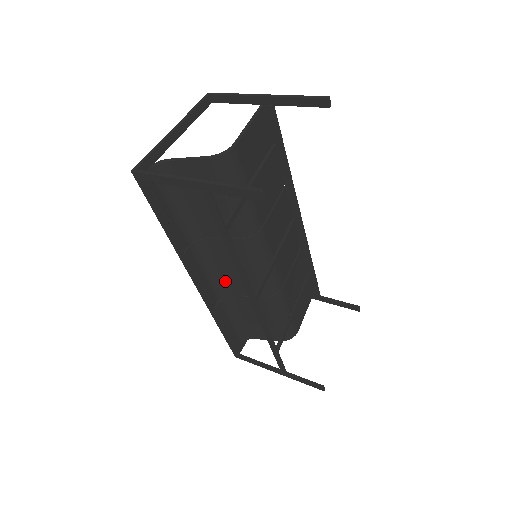
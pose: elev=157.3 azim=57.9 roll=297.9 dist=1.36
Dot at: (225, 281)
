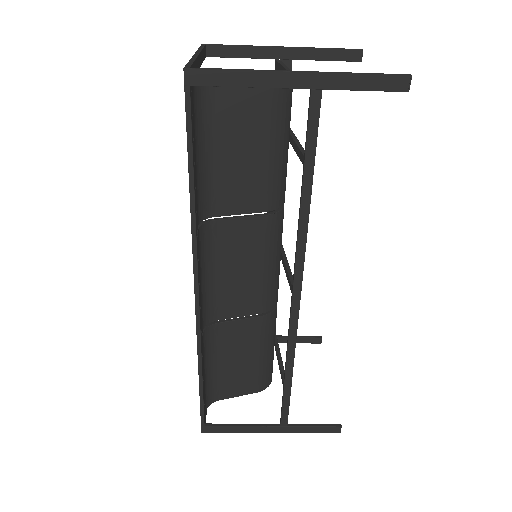
Dot at: (216, 296)
